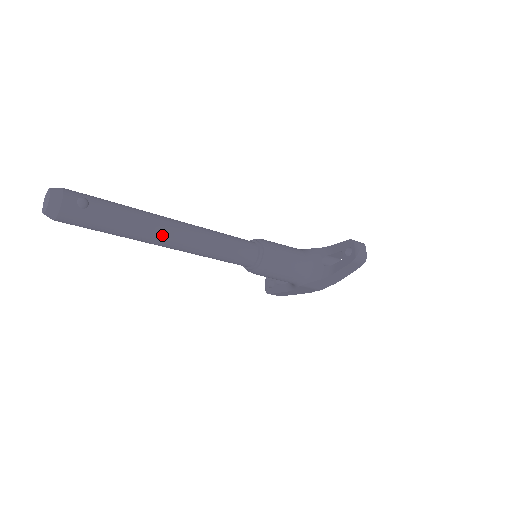
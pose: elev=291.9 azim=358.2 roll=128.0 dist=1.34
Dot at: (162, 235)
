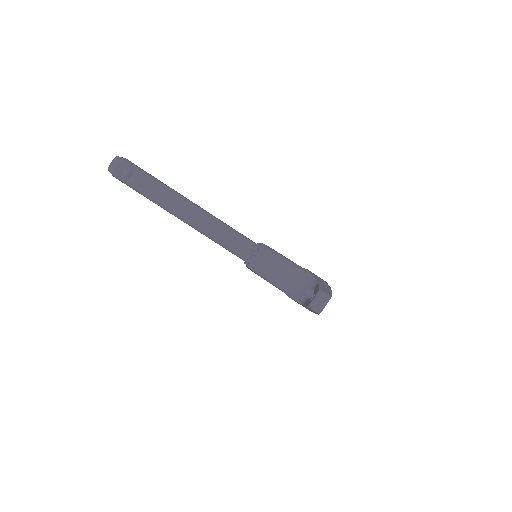
Dot at: (175, 212)
